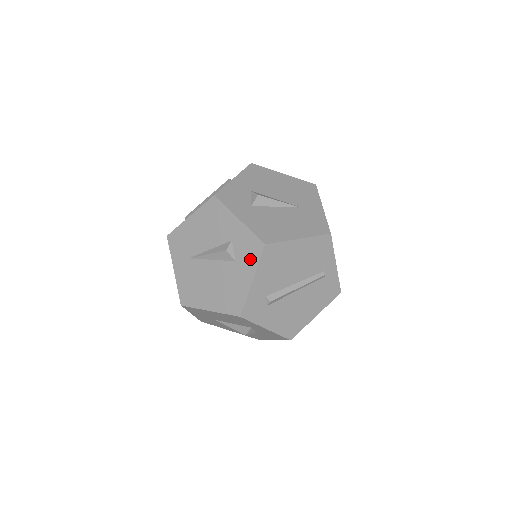
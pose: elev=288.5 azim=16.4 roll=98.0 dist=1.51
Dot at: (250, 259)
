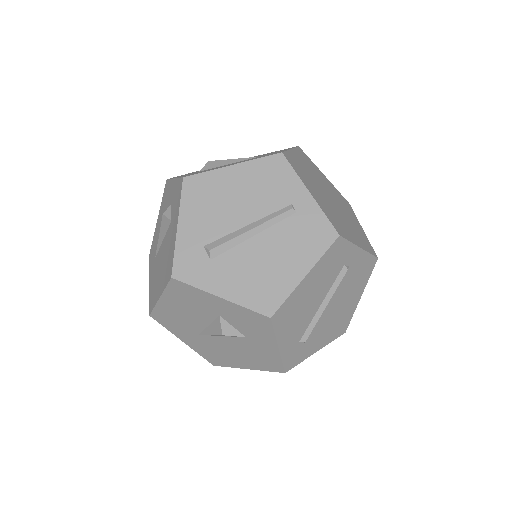
Dot at: (177, 205)
